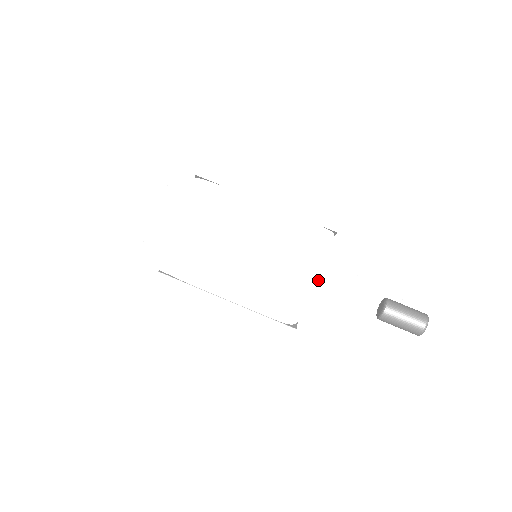
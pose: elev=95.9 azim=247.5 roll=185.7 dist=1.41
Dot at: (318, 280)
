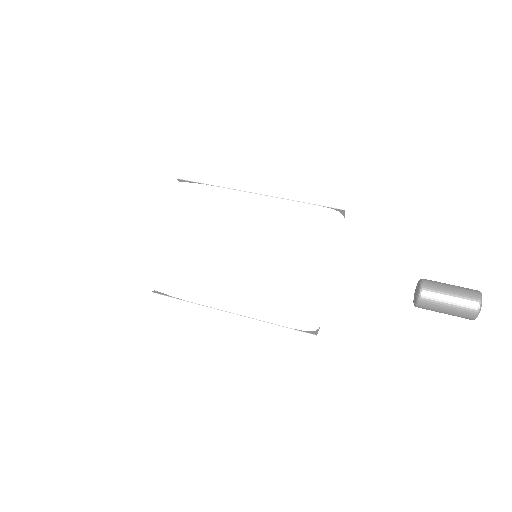
Dot at: (322, 261)
